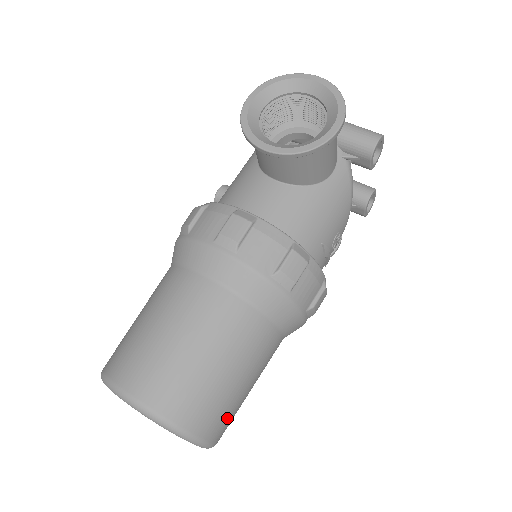
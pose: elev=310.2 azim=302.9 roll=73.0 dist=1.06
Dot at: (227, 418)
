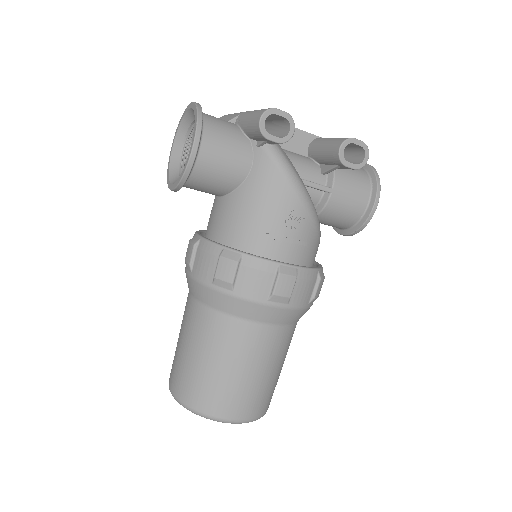
Dot at: (236, 400)
